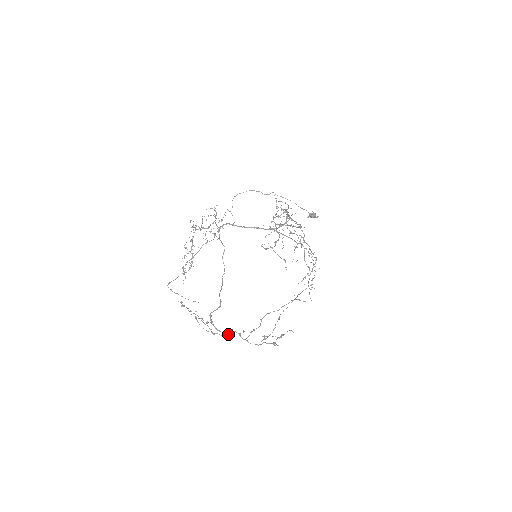
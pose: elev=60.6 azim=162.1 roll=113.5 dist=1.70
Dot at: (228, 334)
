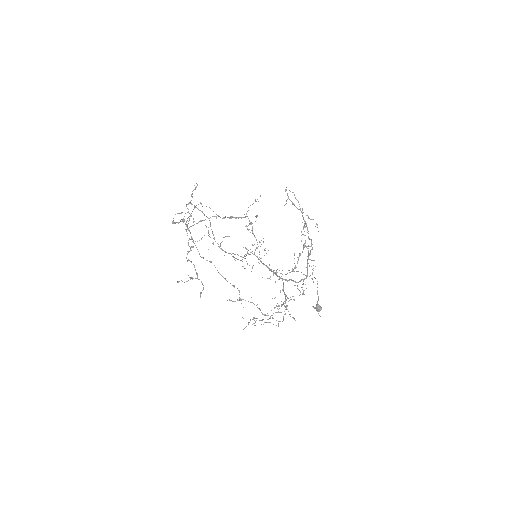
Dot at: (182, 221)
